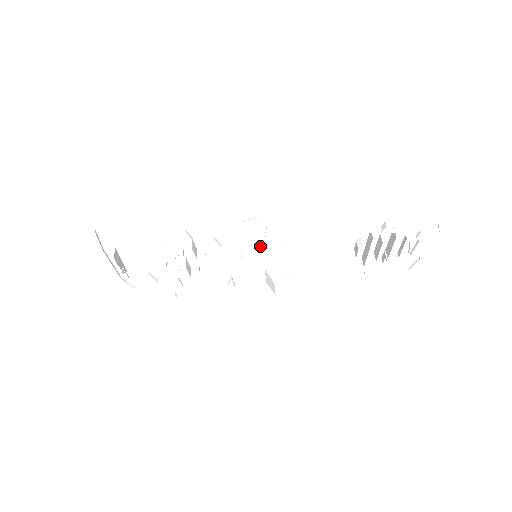
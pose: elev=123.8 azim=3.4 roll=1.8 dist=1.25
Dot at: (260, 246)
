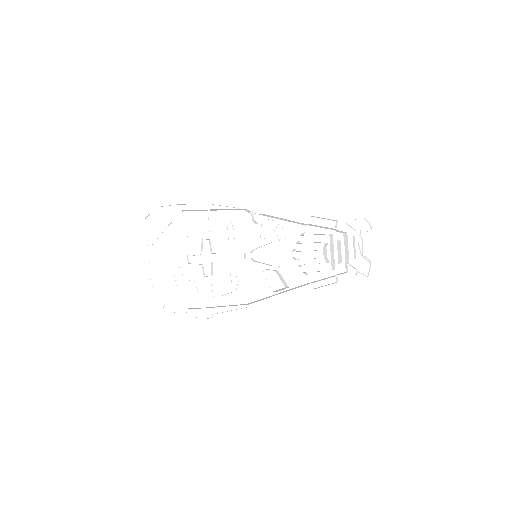
Dot at: occluded
